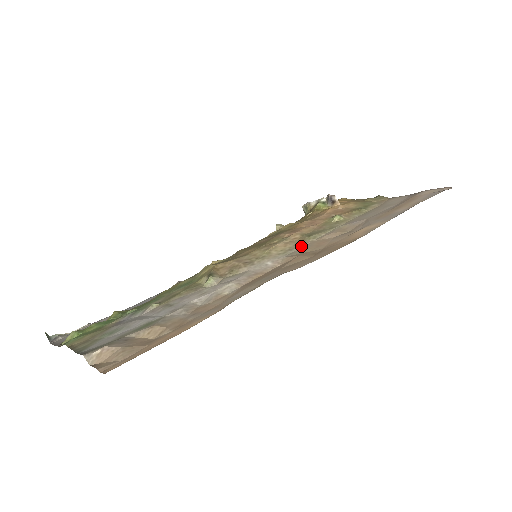
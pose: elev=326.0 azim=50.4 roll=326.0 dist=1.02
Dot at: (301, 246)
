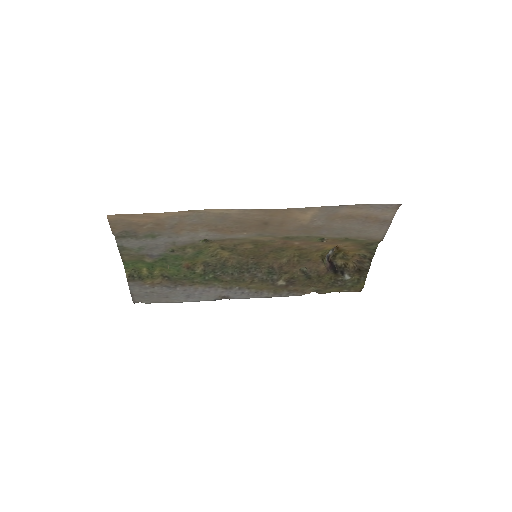
Dot at: (272, 235)
